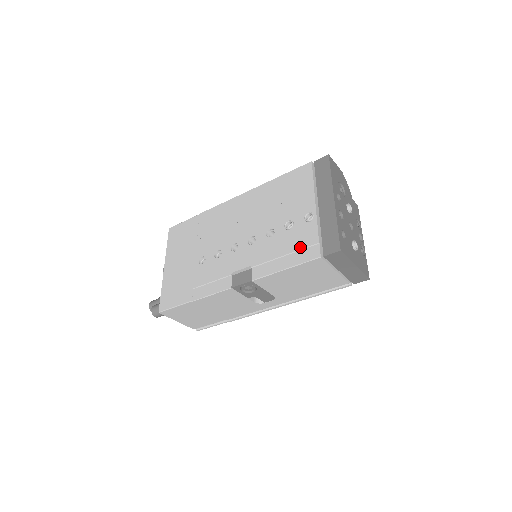
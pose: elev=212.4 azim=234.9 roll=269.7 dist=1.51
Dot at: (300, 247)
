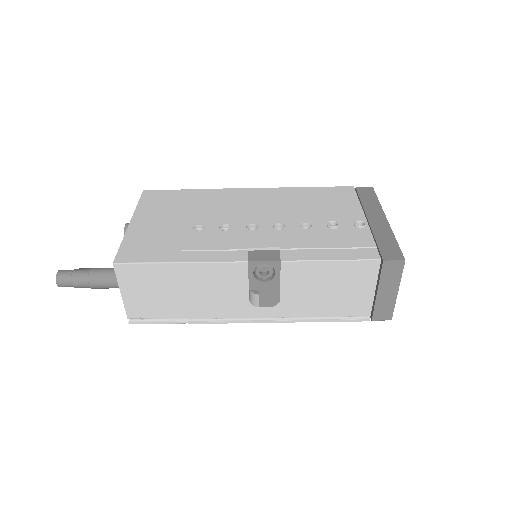
Dot at: (351, 245)
